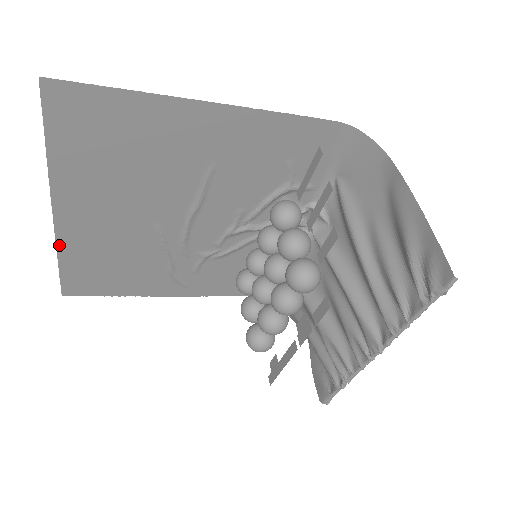
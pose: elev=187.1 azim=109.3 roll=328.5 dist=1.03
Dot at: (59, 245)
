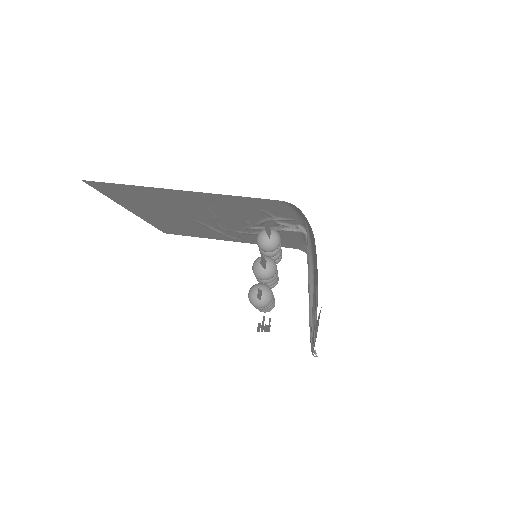
Dot at: (145, 220)
